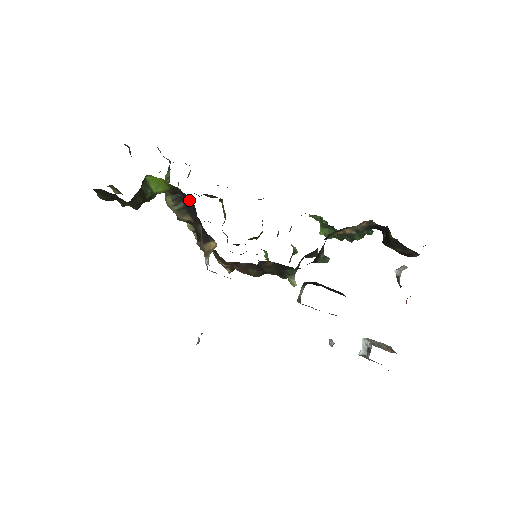
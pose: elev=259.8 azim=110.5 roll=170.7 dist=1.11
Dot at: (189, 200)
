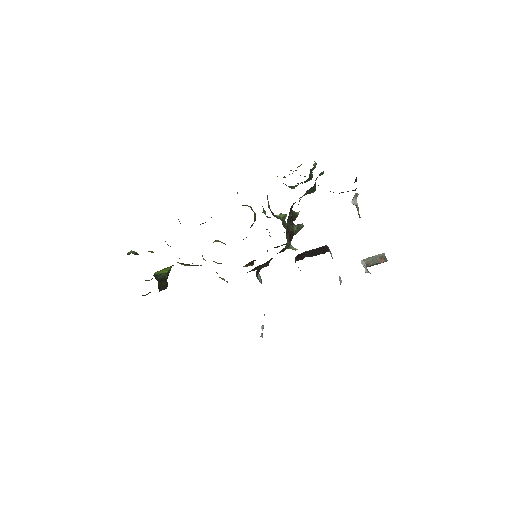
Dot at: occluded
